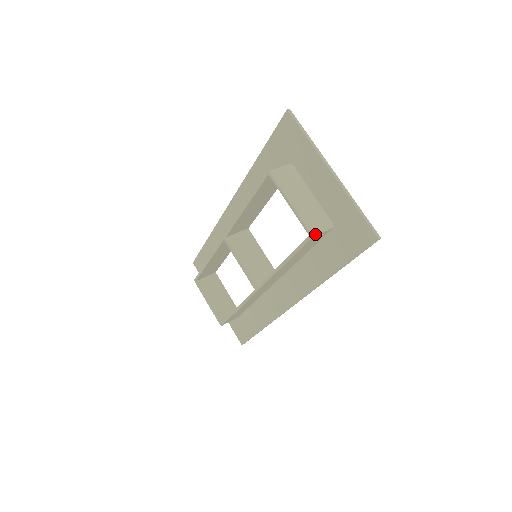
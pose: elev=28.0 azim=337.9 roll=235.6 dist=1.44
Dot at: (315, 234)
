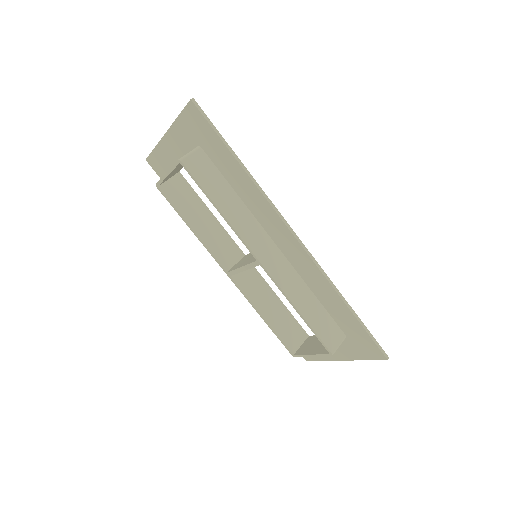
Dot at: (182, 158)
